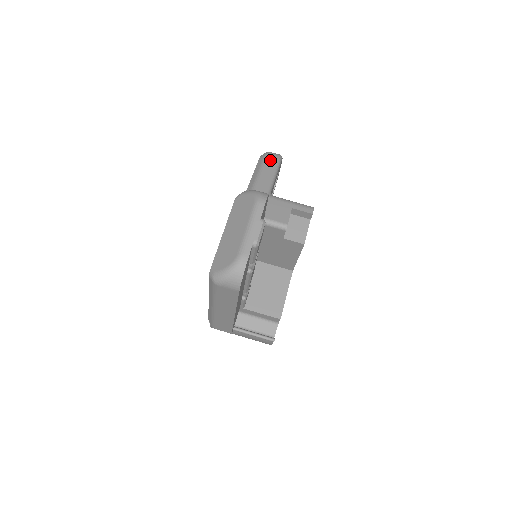
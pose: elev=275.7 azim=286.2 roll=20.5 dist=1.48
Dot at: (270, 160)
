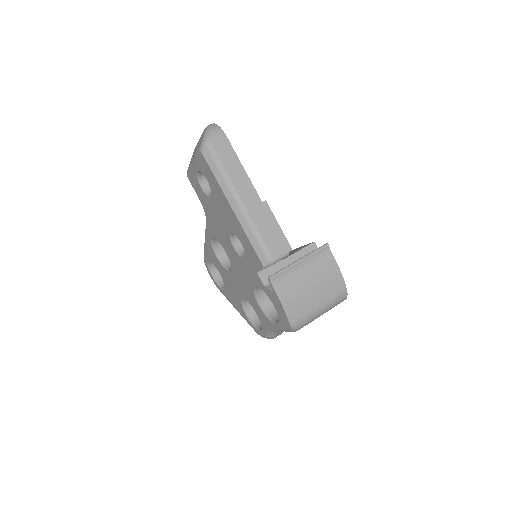
Dot at: occluded
